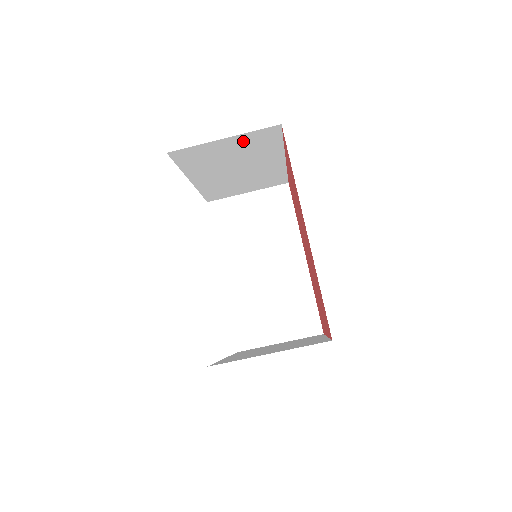
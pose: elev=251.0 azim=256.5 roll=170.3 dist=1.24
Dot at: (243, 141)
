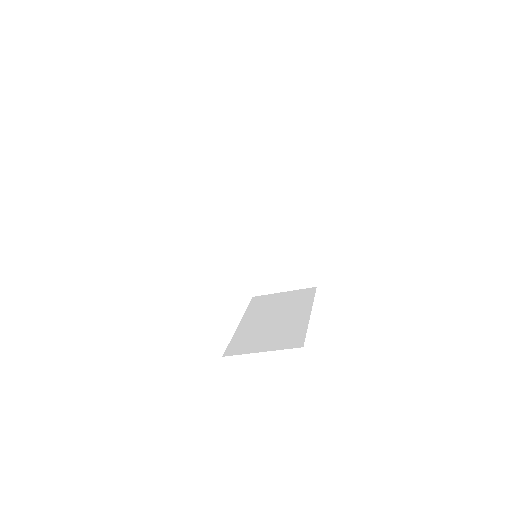
Dot at: occluded
